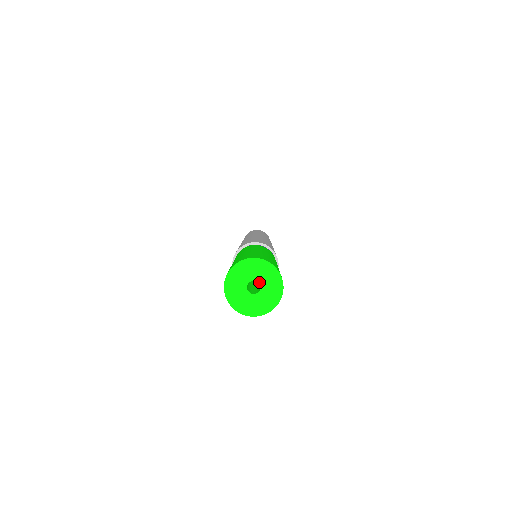
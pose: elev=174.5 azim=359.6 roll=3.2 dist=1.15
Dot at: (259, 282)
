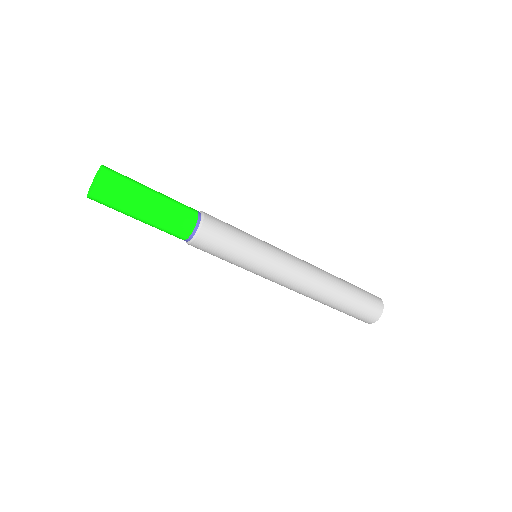
Dot at: (96, 177)
